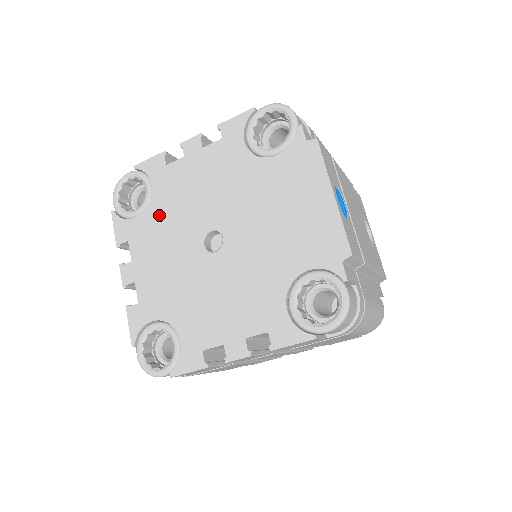
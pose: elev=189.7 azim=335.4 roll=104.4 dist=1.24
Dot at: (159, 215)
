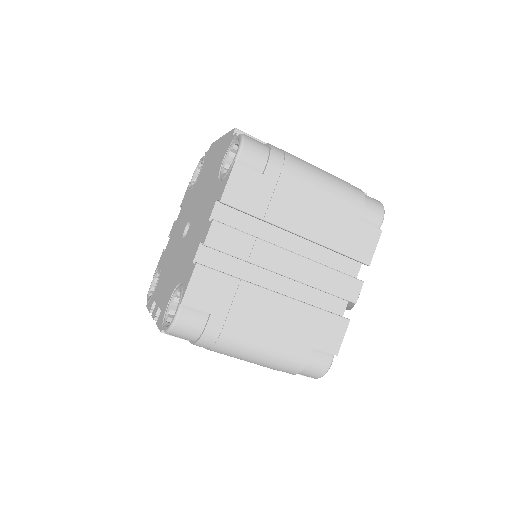
Dot at: (165, 267)
